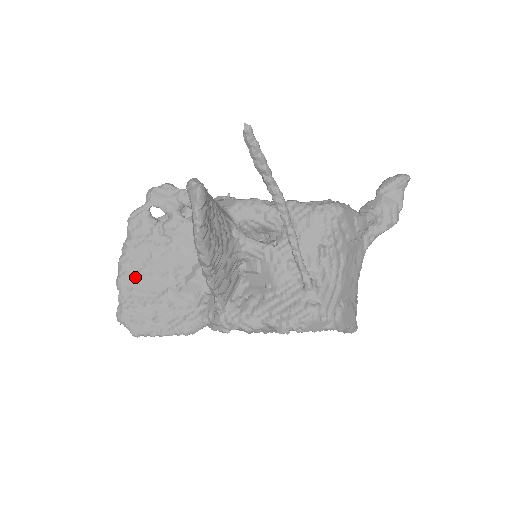
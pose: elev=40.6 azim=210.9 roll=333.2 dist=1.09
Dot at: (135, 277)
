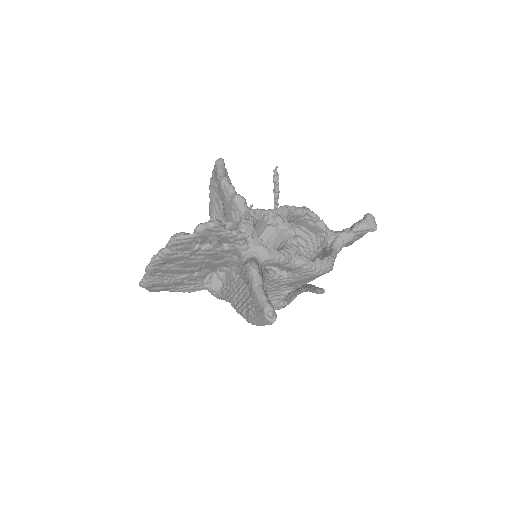
Dot at: (164, 269)
